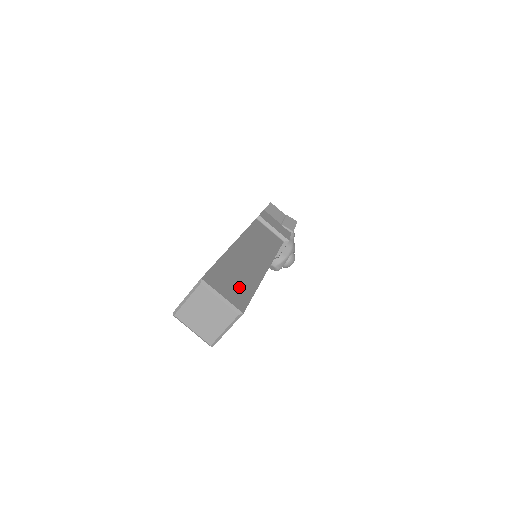
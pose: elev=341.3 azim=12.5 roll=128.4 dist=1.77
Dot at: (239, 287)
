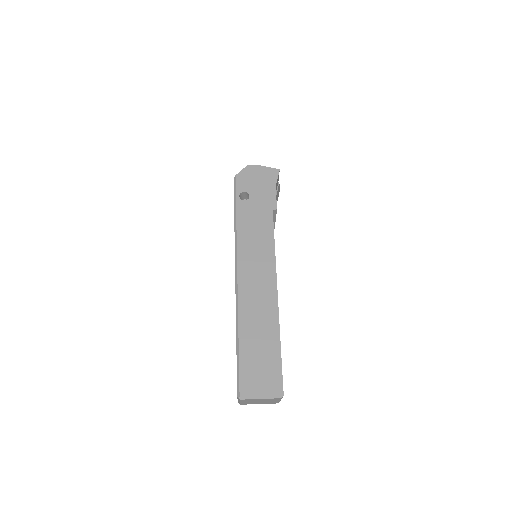
Dot at: occluded
